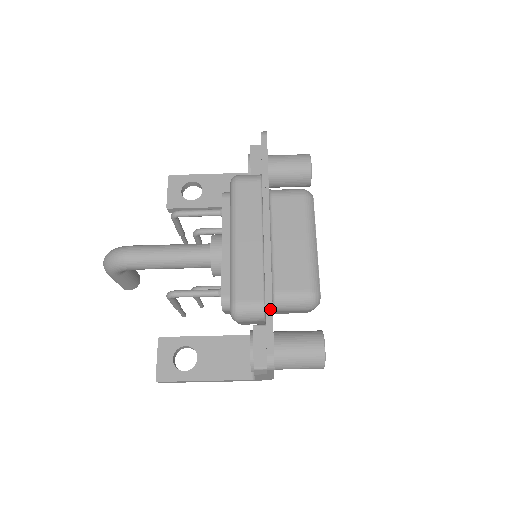
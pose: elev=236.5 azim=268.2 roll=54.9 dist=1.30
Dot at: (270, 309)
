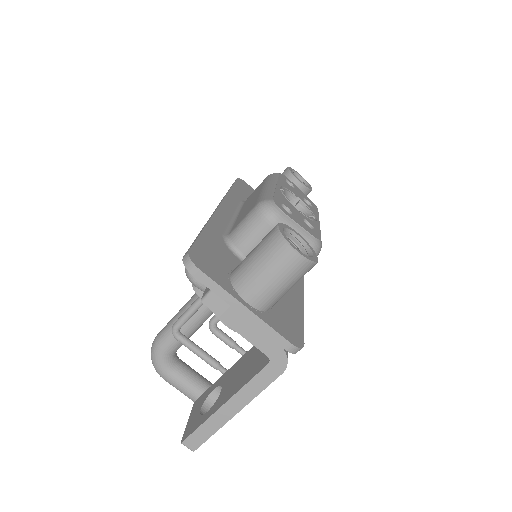
Dot at: (200, 233)
